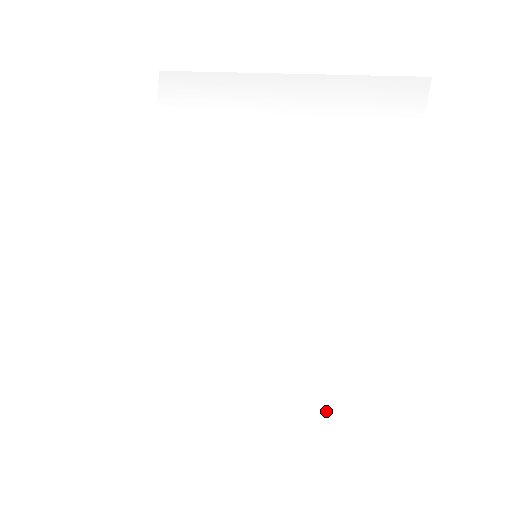
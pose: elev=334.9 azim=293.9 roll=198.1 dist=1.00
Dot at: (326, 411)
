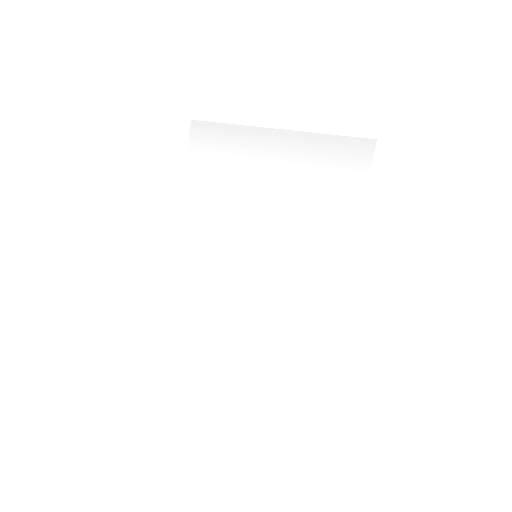
Dot at: (301, 366)
